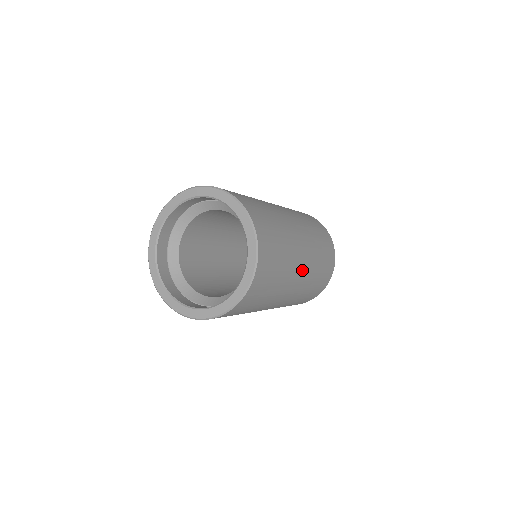
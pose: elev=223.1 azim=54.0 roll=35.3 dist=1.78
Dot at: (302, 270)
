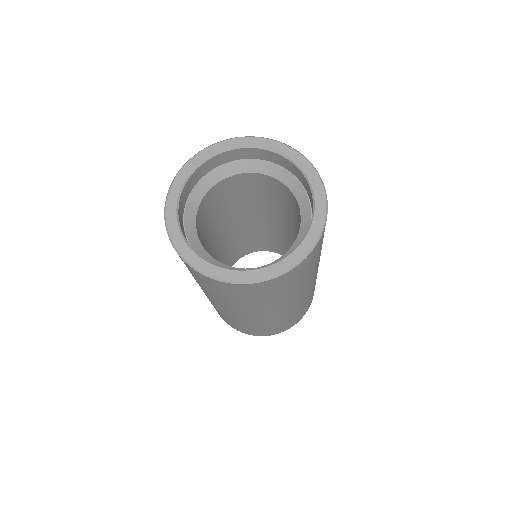
Dot at: (311, 285)
